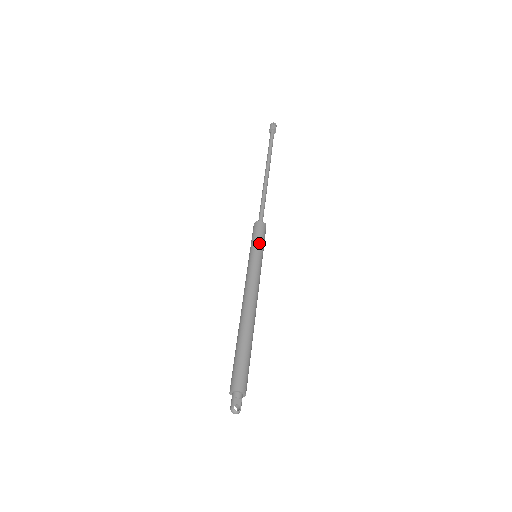
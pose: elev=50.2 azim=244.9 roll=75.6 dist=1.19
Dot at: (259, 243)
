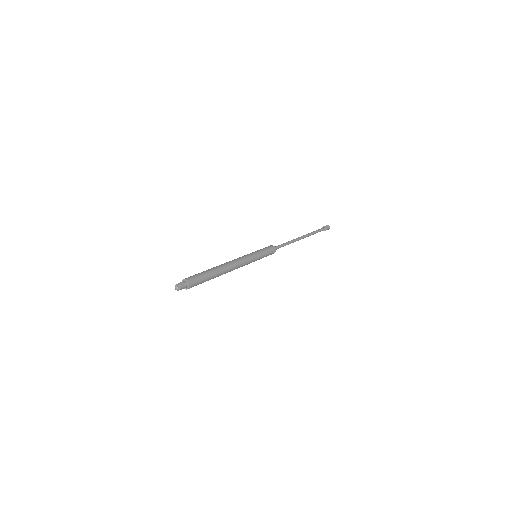
Dot at: (263, 251)
